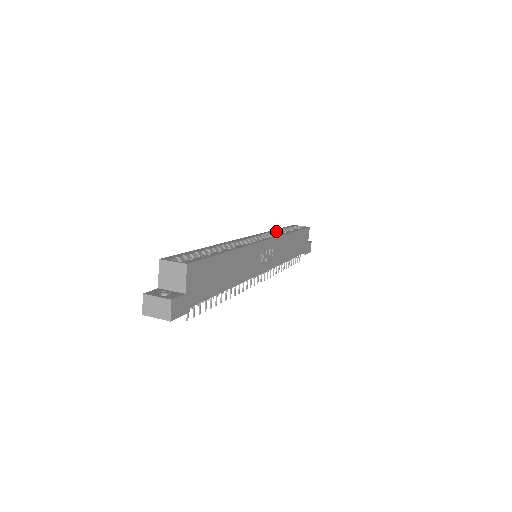
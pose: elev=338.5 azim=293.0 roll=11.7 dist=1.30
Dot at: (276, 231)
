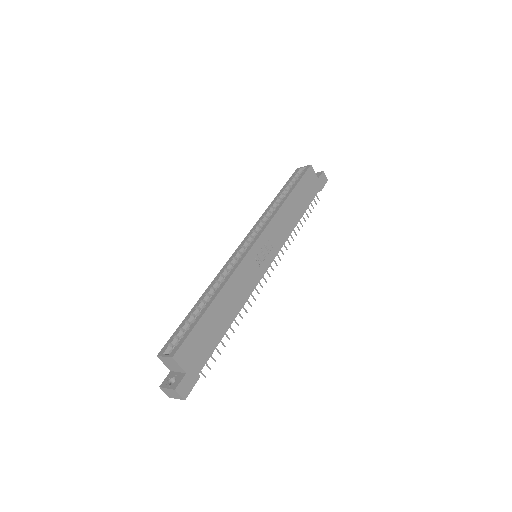
Dot at: (272, 206)
